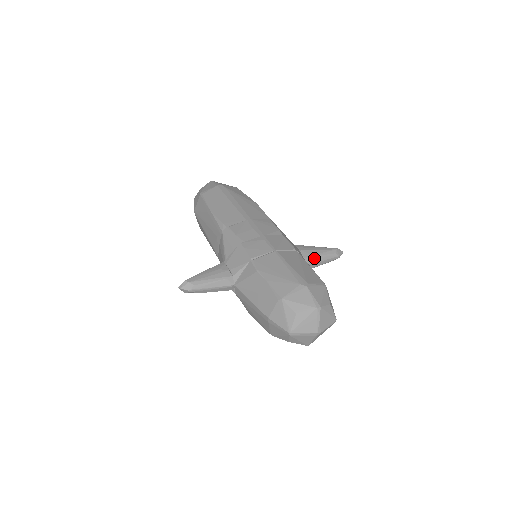
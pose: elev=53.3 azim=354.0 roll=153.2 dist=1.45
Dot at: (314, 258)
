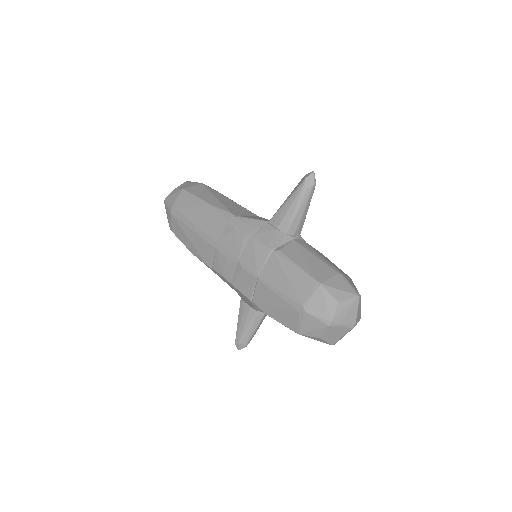
Dot at: (295, 220)
